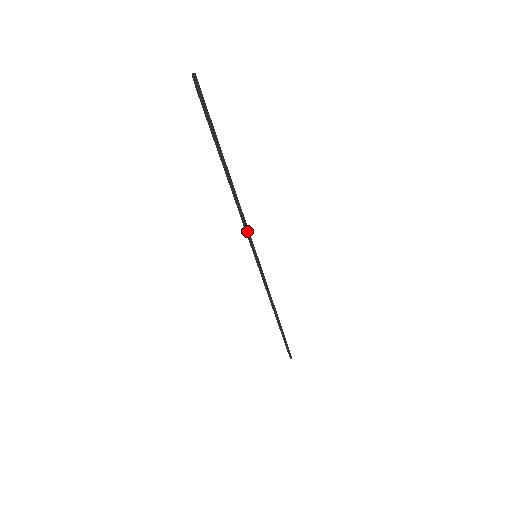
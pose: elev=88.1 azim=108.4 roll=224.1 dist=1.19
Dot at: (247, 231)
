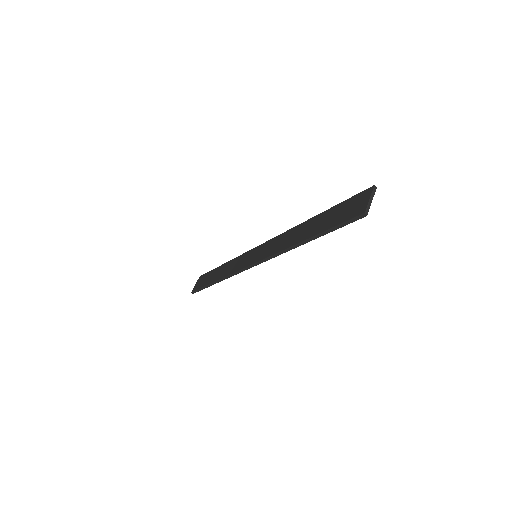
Dot at: (274, 256)
